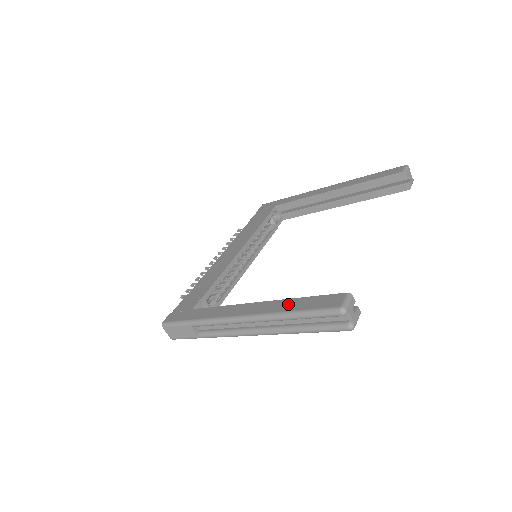
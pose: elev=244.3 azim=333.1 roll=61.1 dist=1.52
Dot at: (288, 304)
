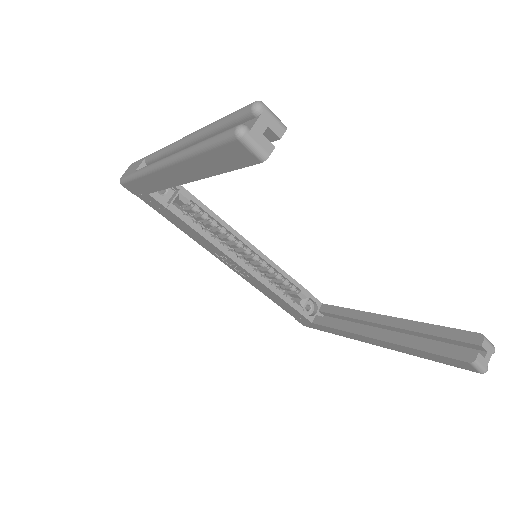
Dot at: occluded
